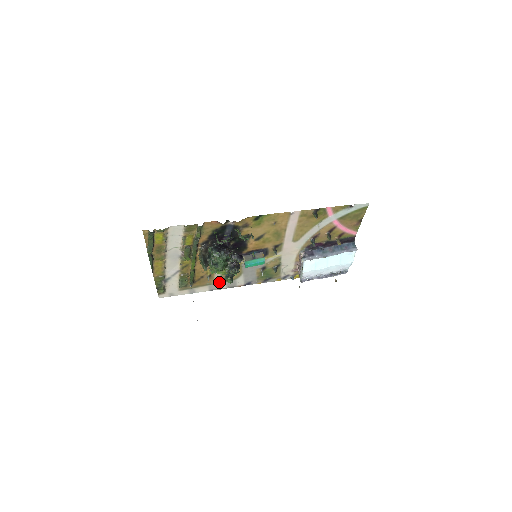
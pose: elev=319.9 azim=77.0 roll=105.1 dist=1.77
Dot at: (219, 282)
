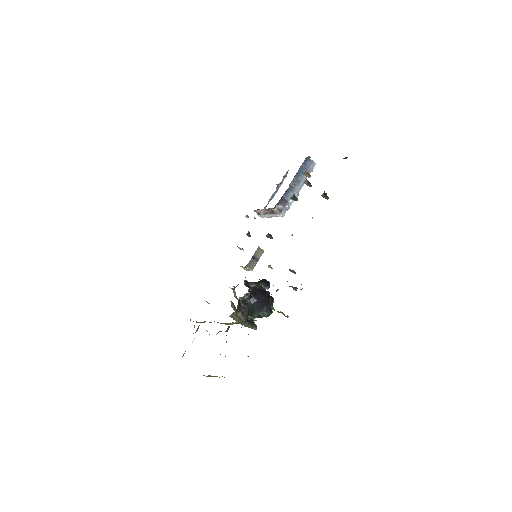
Dot at: occluded
